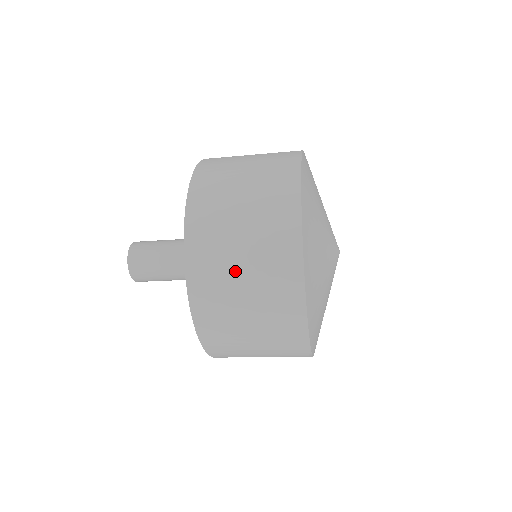
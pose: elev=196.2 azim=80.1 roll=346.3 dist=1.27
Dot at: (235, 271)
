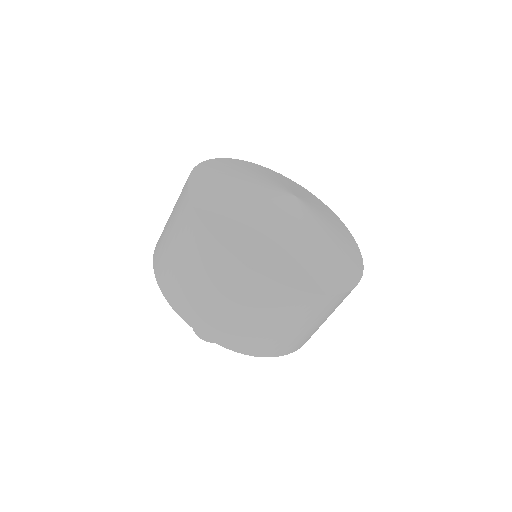
Dot at: occluded
